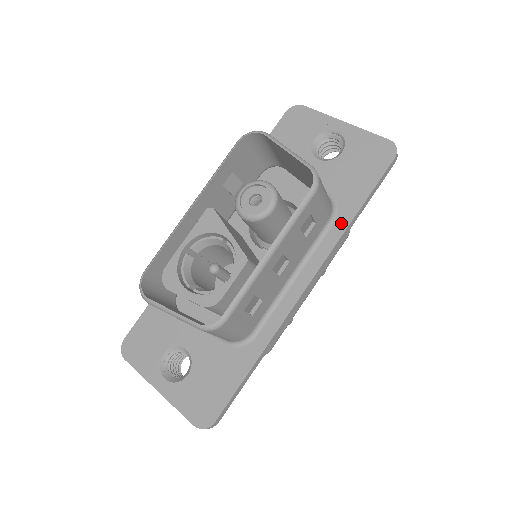
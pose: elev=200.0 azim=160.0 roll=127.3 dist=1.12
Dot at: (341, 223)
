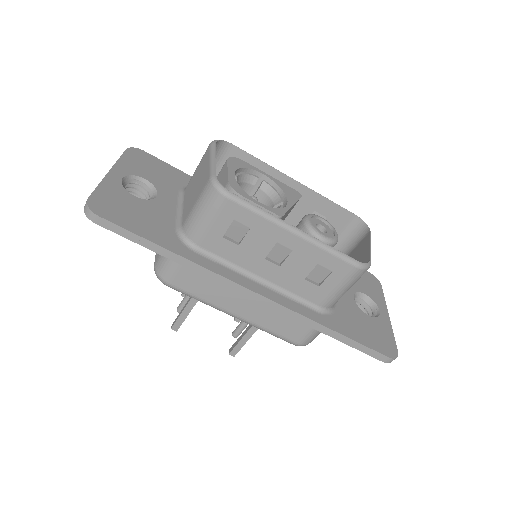
Dot at: (320, 318)
